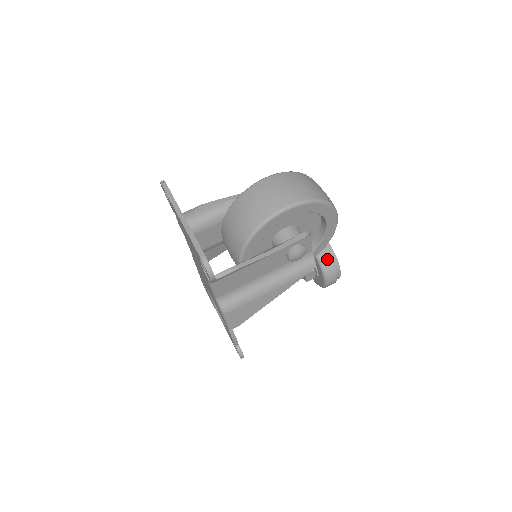
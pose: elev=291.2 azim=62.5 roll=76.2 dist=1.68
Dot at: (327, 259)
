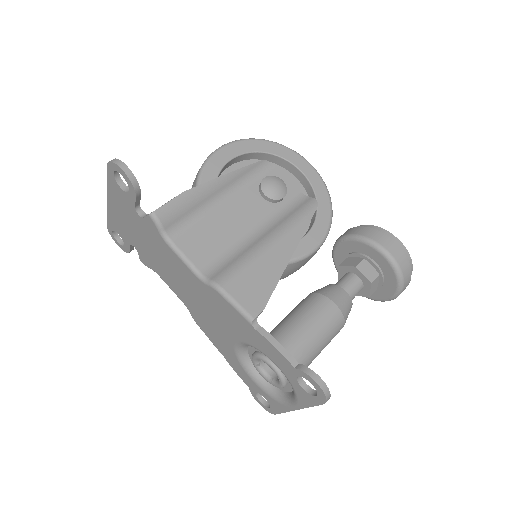
Dot at: (359, 230)
